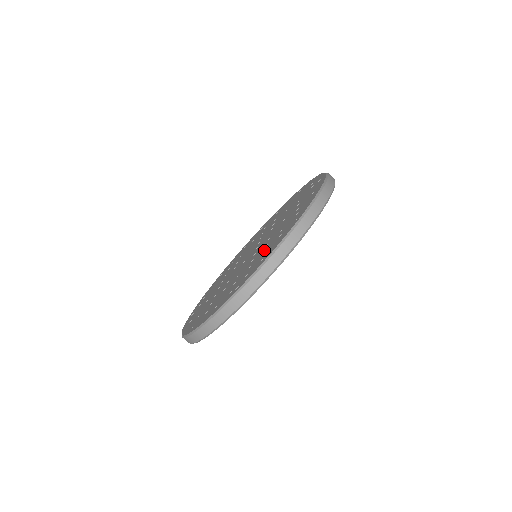
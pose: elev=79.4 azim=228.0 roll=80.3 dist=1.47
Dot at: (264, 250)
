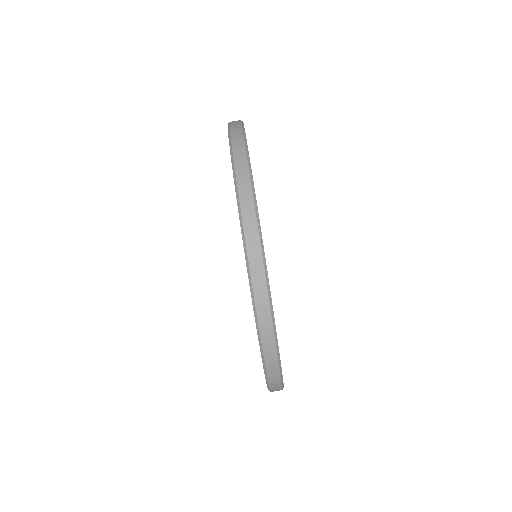
Dot at: occluded
